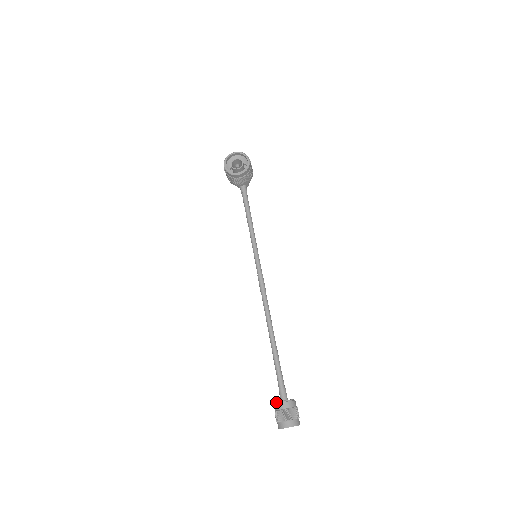
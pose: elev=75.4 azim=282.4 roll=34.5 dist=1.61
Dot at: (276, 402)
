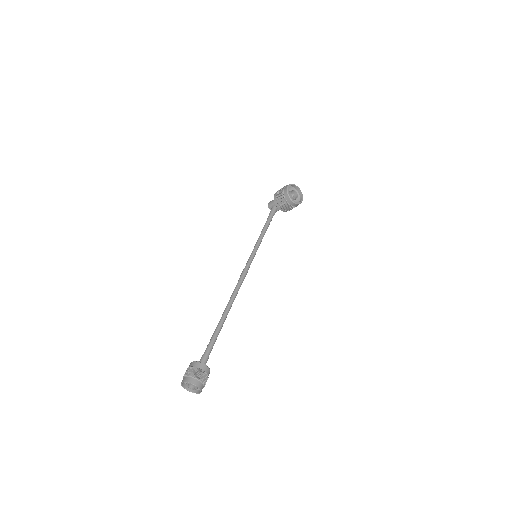
Dot at: occluded
